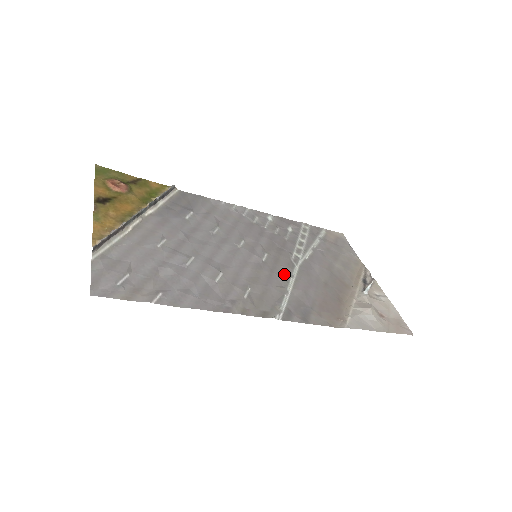
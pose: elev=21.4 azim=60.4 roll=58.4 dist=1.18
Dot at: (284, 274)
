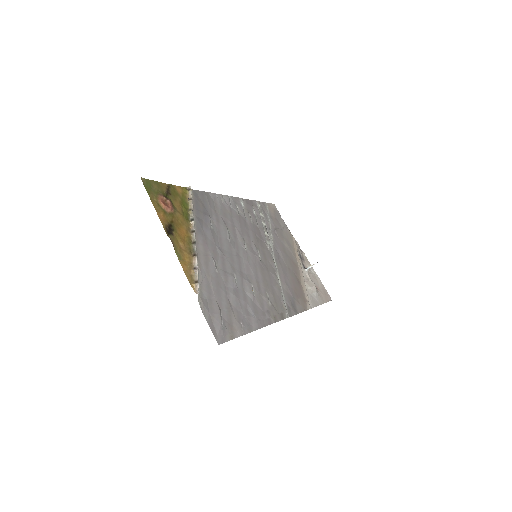
Dot at: (272, 269)
